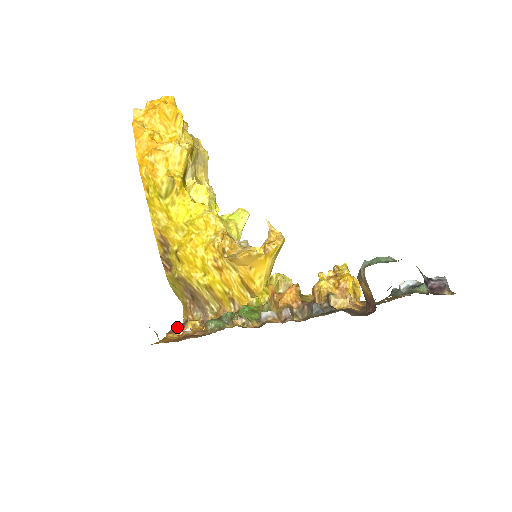
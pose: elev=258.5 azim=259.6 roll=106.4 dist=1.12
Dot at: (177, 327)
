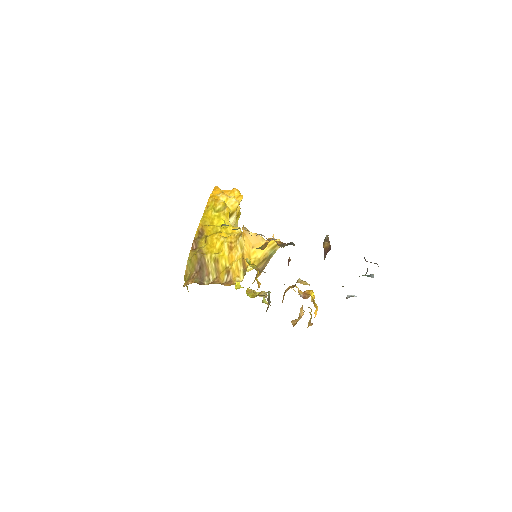
Dot at: (188, 259)
